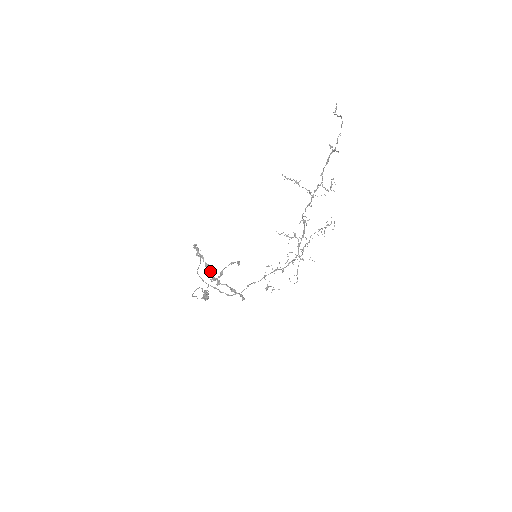
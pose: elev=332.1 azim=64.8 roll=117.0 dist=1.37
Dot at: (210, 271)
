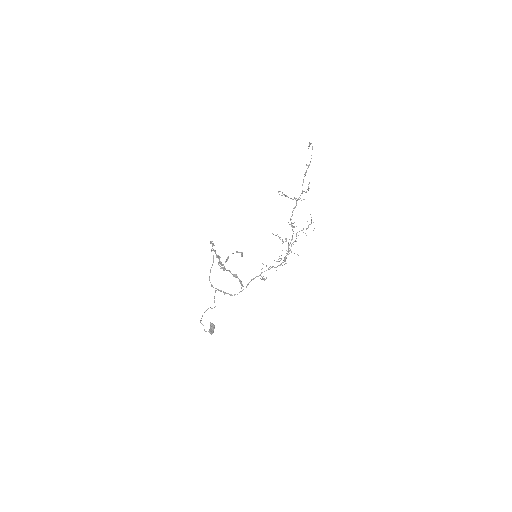
Dot at: (219, 261)
